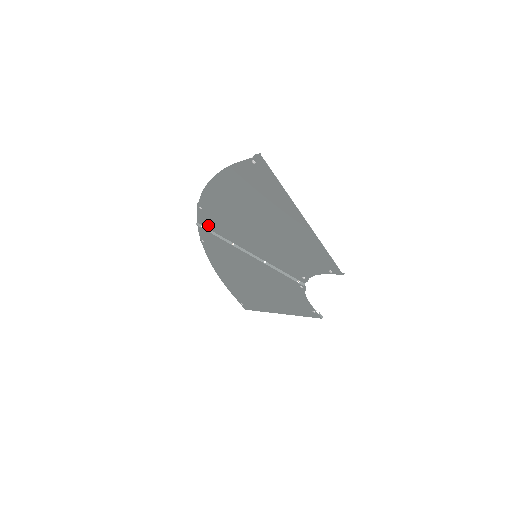
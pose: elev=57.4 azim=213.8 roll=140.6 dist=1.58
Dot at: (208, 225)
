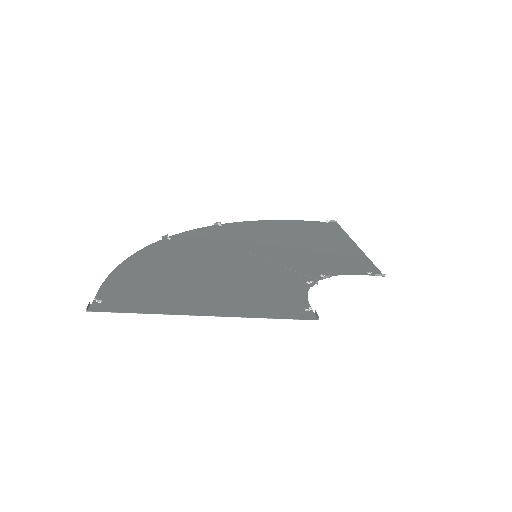
Dot at: (197, 236)
